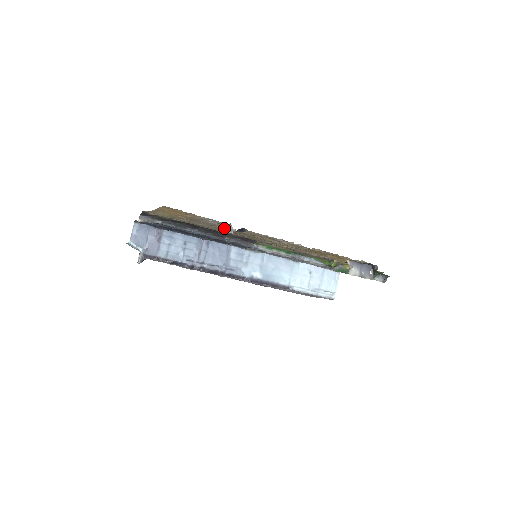
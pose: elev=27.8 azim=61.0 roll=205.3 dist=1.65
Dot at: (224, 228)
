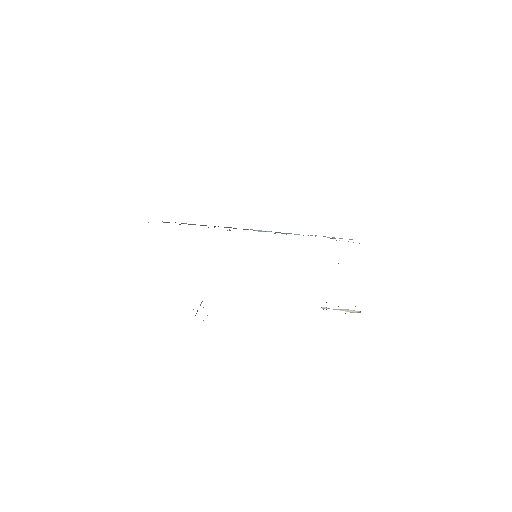
Dot at: occluded
